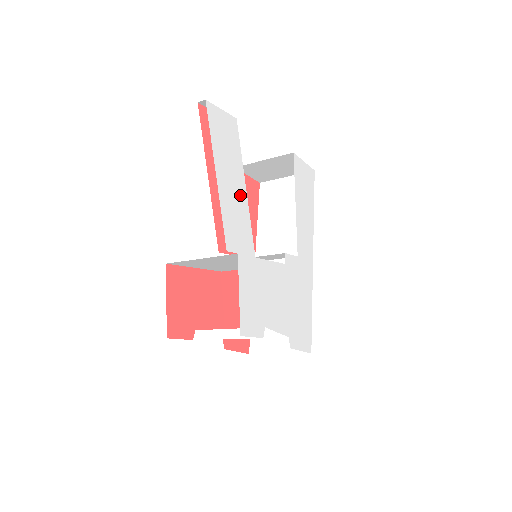
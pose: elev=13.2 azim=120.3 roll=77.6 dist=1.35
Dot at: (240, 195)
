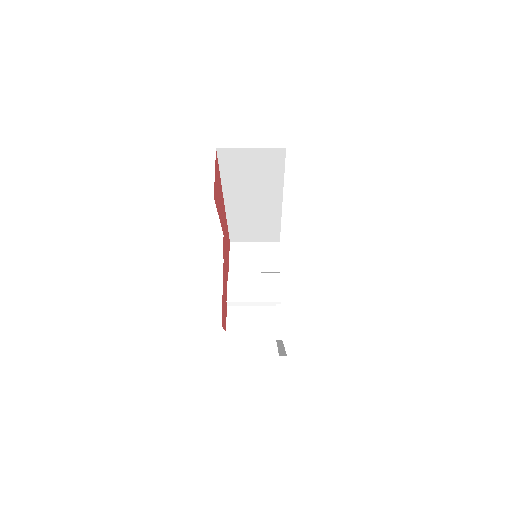
Dot at: occluded
